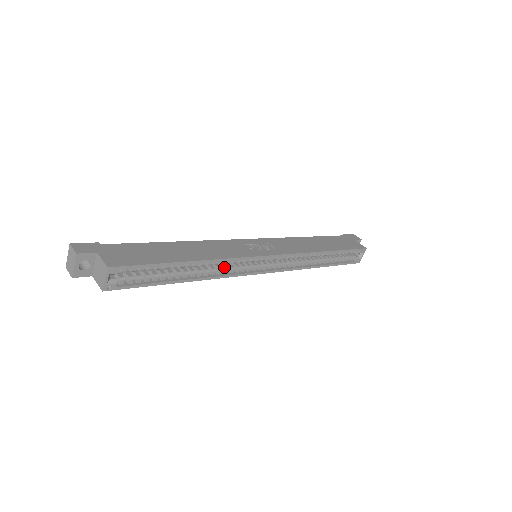
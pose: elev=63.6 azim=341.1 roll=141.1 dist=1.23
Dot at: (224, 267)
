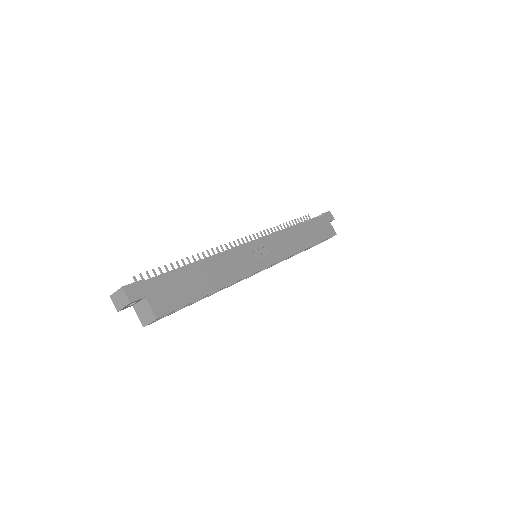
Dot at: occluded
